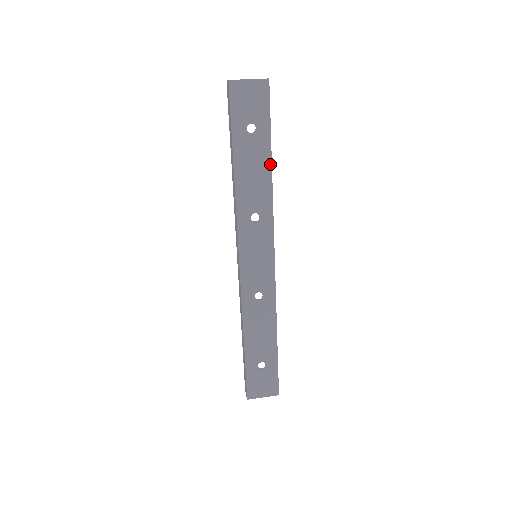
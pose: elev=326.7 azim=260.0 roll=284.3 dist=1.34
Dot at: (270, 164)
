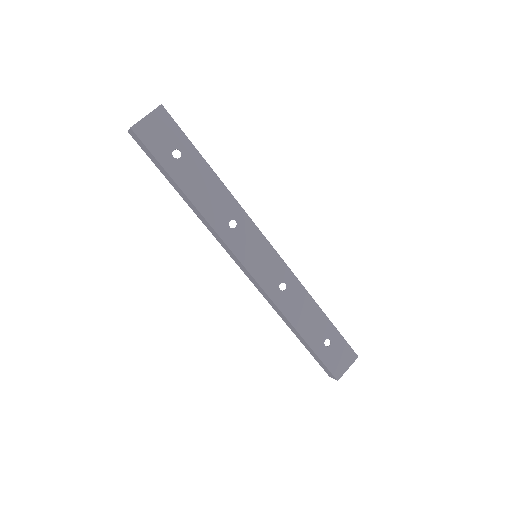
Dot at: (212, 172)
